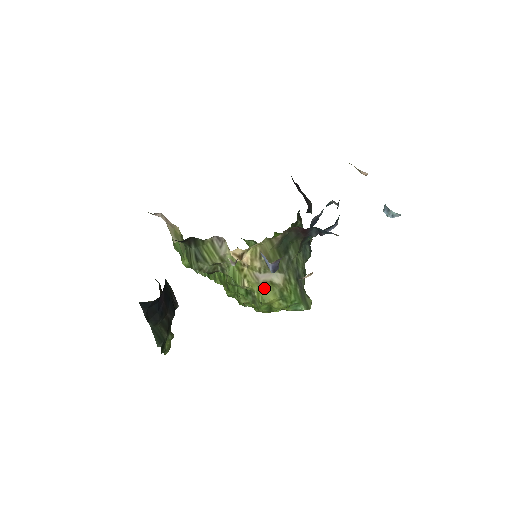
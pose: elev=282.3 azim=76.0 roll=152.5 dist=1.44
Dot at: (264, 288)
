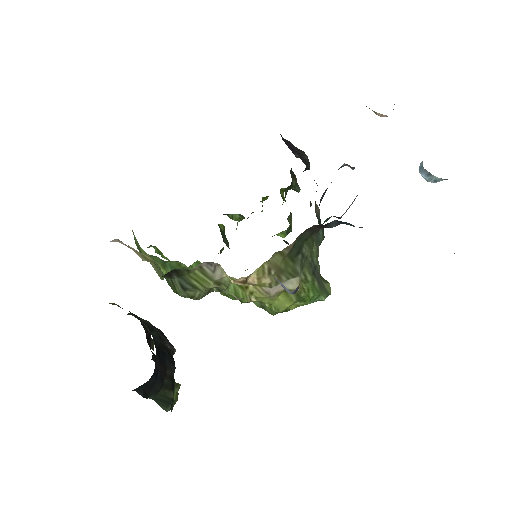
Dot at: (277, 298)
